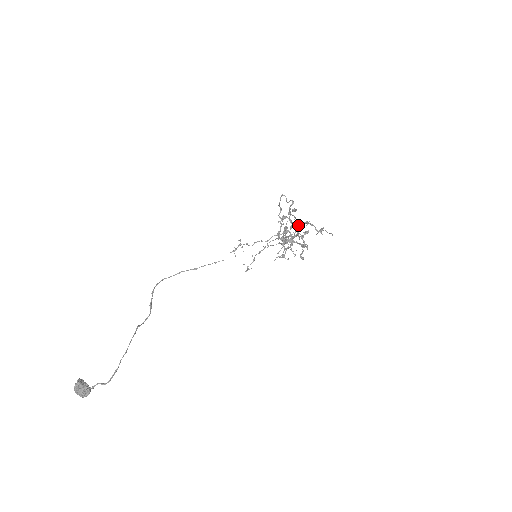
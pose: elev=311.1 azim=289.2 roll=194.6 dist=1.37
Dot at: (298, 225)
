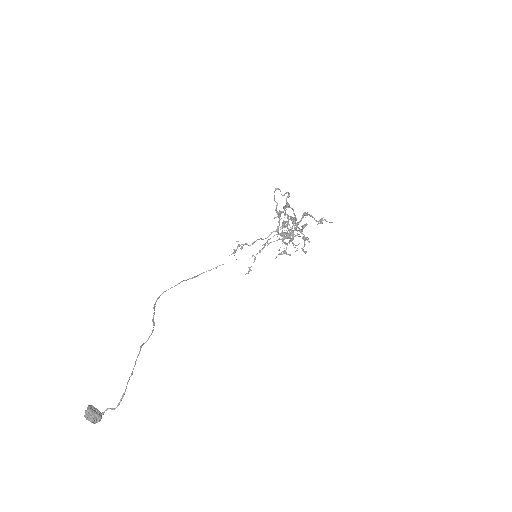
Dot at: (295, 219)
